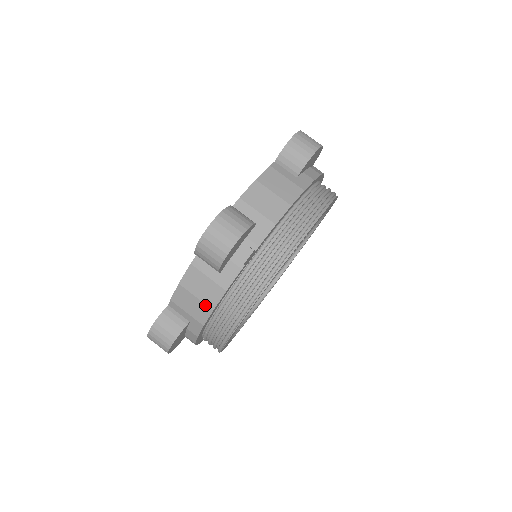
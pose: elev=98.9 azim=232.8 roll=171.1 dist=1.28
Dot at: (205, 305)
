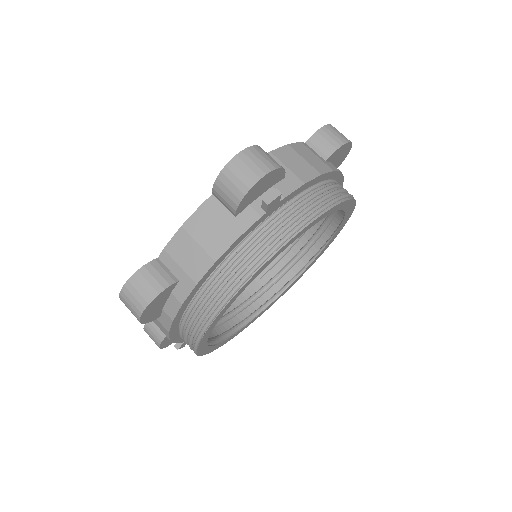
Dot at: (207, 255)
